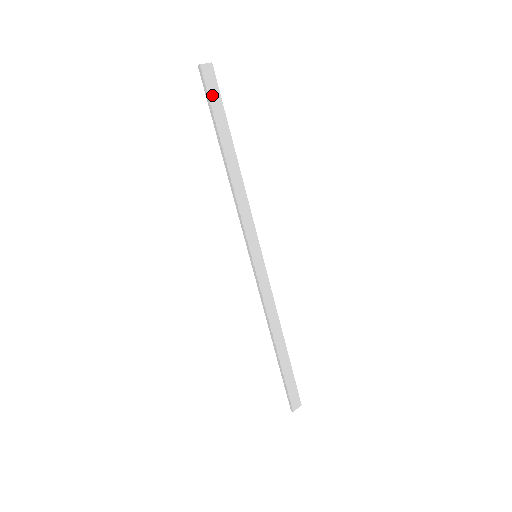
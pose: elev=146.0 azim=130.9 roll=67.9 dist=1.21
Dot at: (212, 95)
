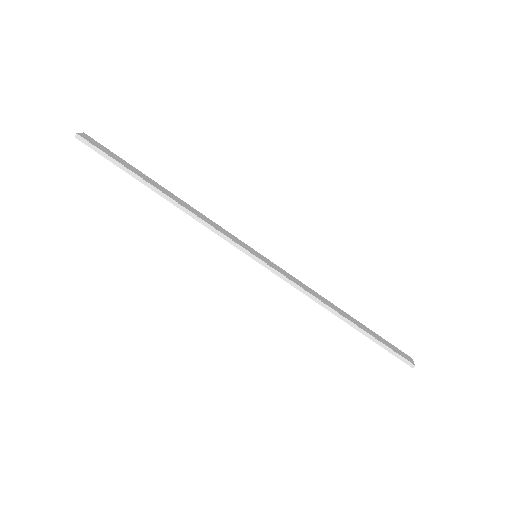
Dot at: (106, 152)
